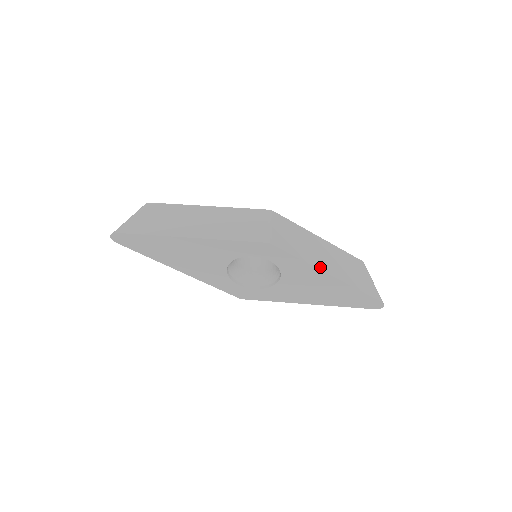
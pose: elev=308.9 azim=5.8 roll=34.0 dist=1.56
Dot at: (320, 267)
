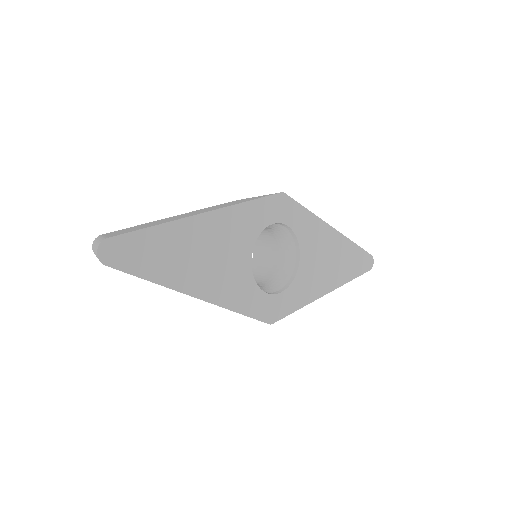
Dot at: (323, 223)
